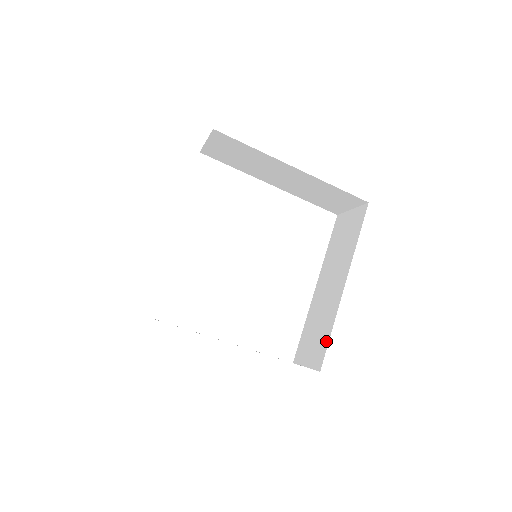
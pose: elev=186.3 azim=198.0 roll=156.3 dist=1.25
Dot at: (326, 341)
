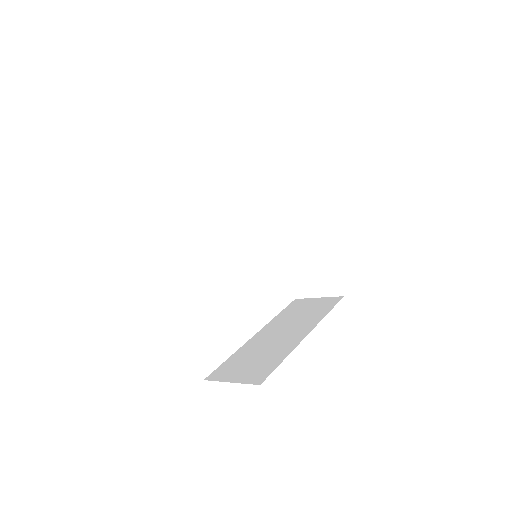
Dot at: (274, 365)
